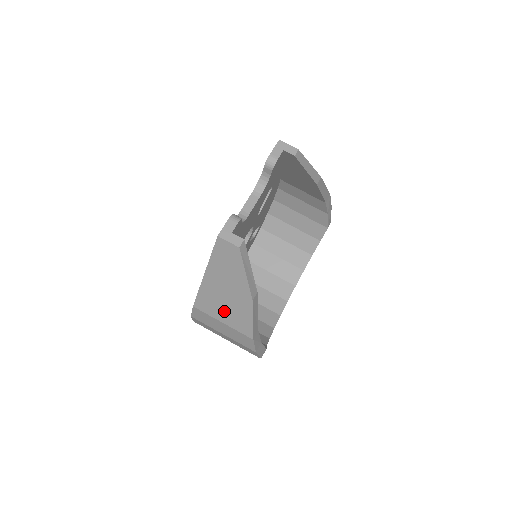
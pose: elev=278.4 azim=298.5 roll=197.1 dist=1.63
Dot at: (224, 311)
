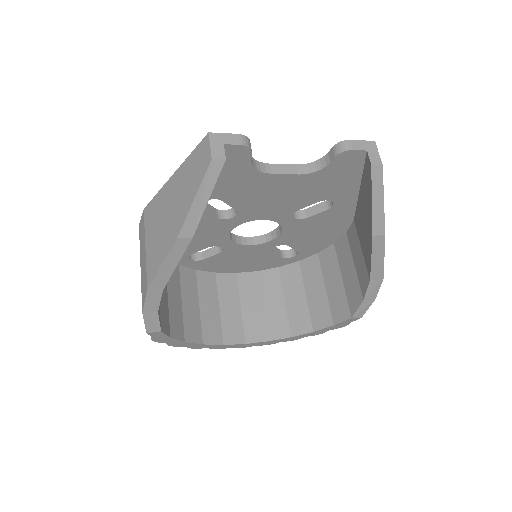
Dot at: (155, 233)
